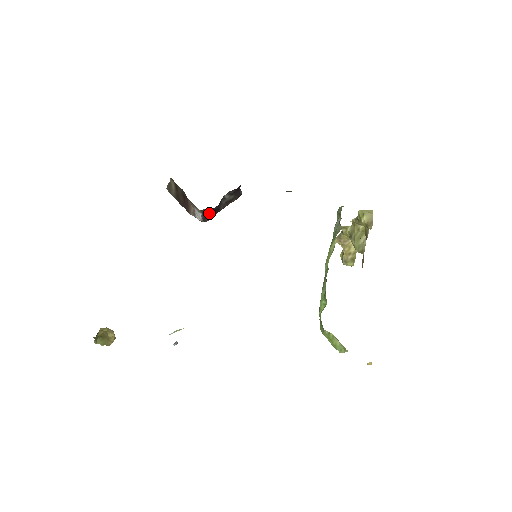
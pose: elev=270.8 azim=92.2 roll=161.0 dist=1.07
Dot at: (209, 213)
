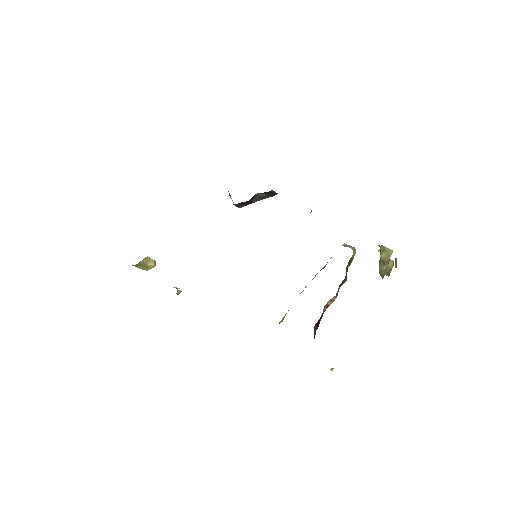
Dot at: (241, 203)
